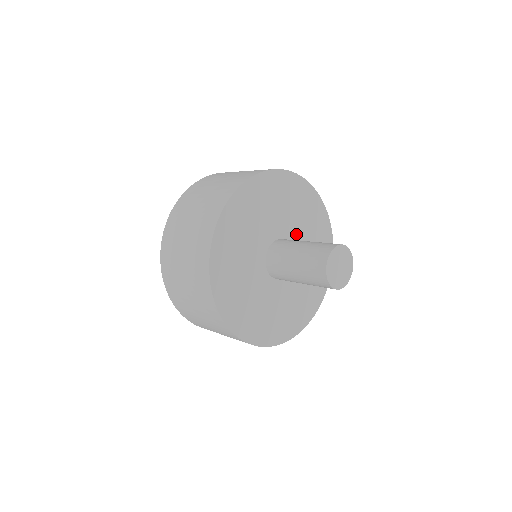
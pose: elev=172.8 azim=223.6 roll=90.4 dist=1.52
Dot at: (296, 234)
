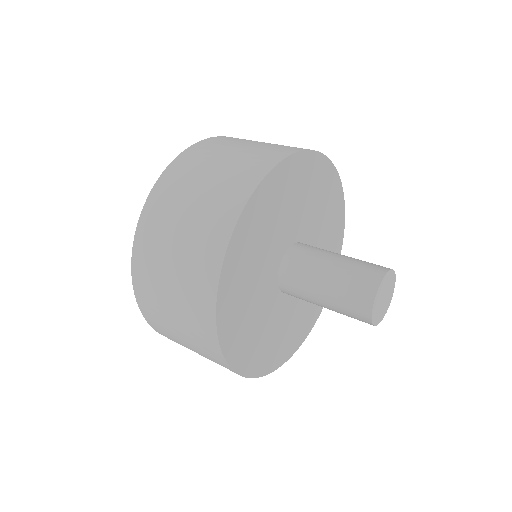
Dot at: occluded
